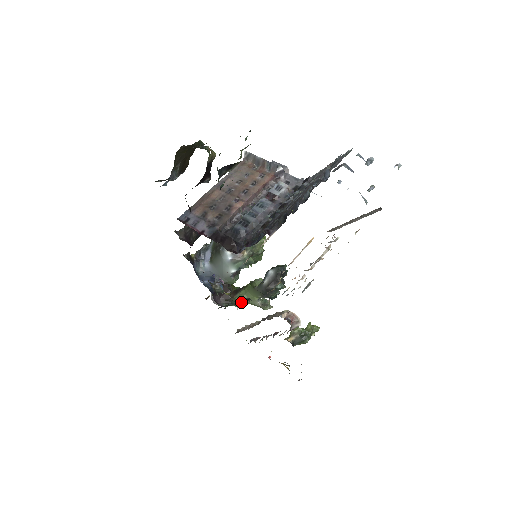
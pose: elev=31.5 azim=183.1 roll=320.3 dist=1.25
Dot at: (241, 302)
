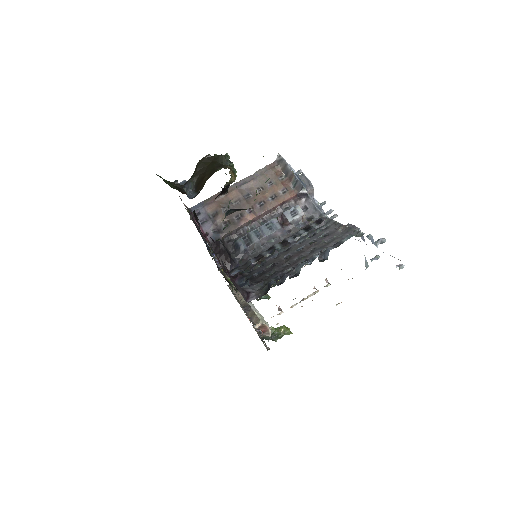
Dot at: occluded
